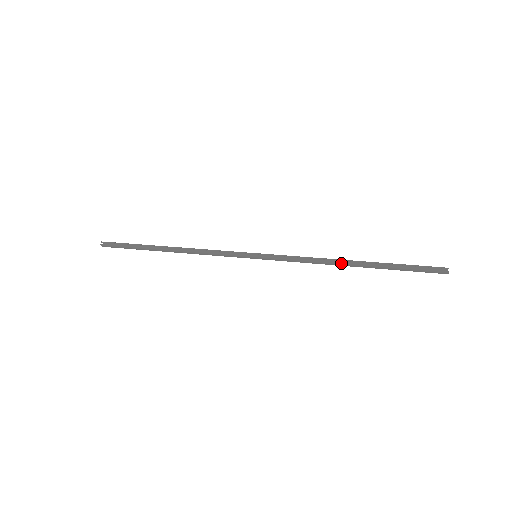
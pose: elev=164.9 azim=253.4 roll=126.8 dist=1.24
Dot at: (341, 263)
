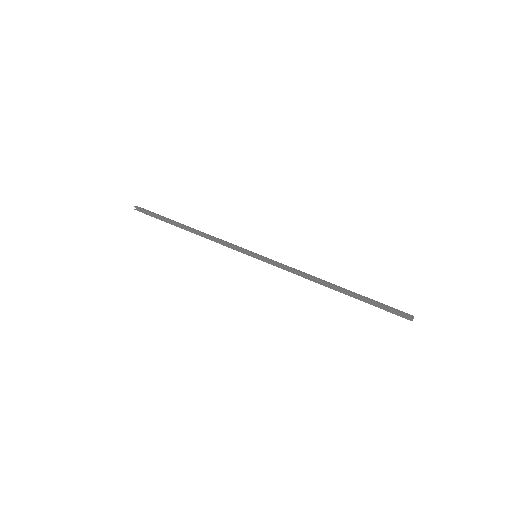
Dot at: (324, 285)
